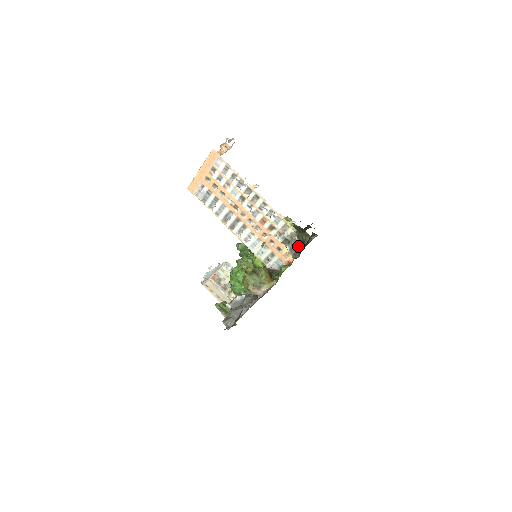
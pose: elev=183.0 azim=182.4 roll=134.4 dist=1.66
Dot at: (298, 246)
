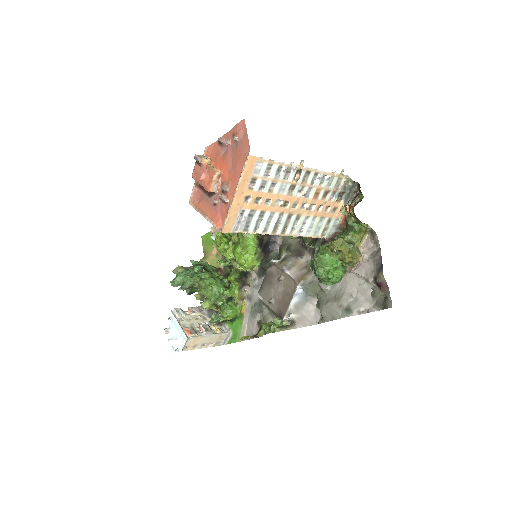
Dot at: (351, 191)
